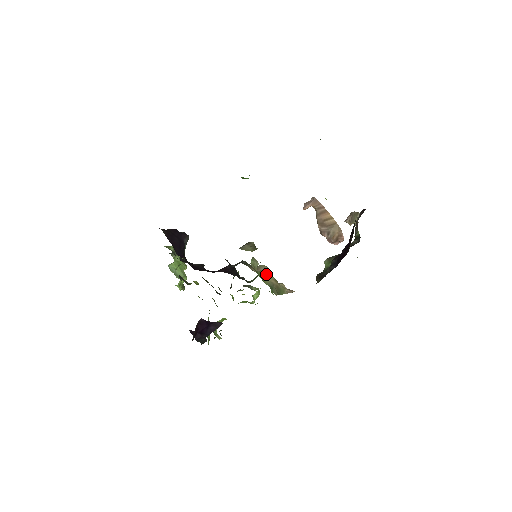
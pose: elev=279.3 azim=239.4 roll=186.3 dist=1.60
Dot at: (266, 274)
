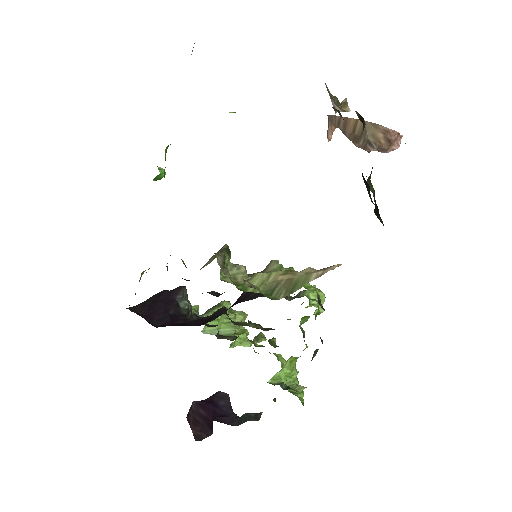
Dot at: (264, 275)
